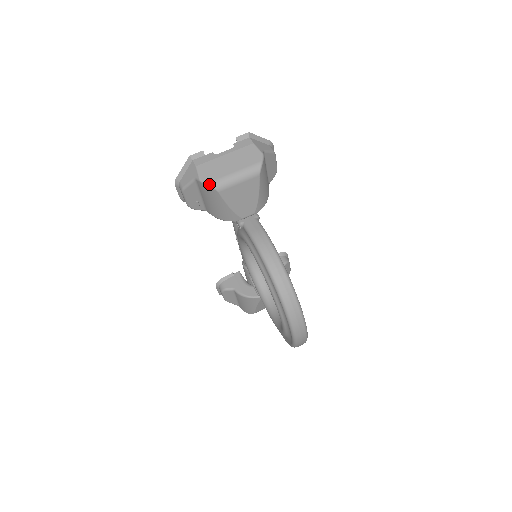
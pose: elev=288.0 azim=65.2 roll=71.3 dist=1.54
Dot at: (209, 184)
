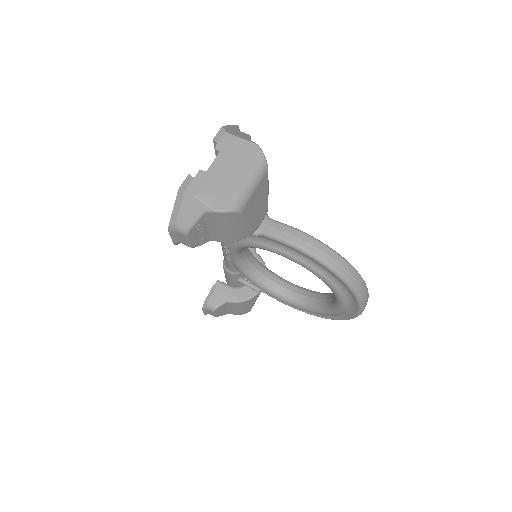
Dot at: (229, 210)
